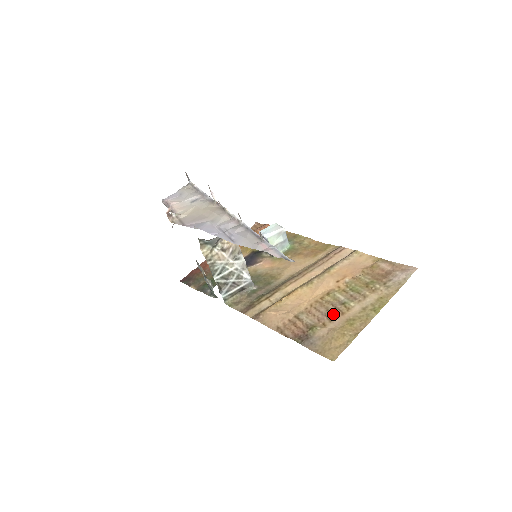
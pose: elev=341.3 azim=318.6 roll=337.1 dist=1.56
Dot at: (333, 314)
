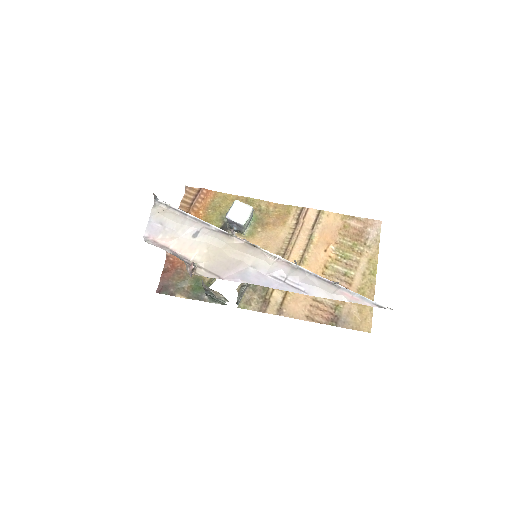
Dot at: occluded
